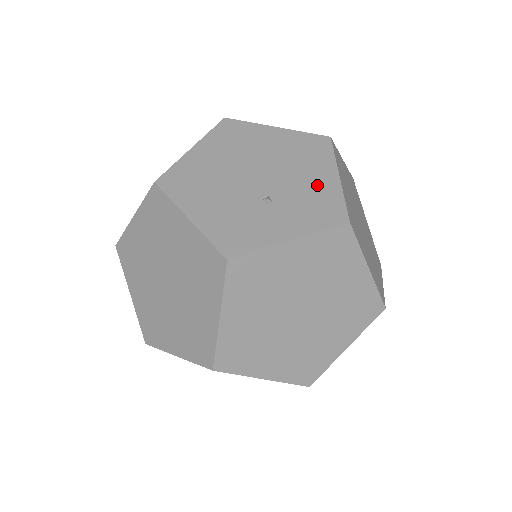
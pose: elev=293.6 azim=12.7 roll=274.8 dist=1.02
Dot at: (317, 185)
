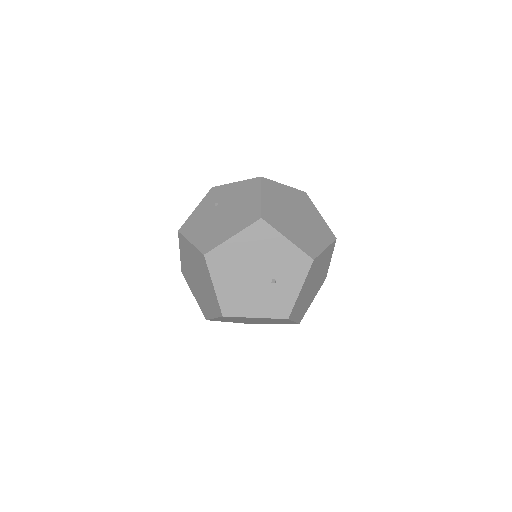
Dot at: (284, 254)
